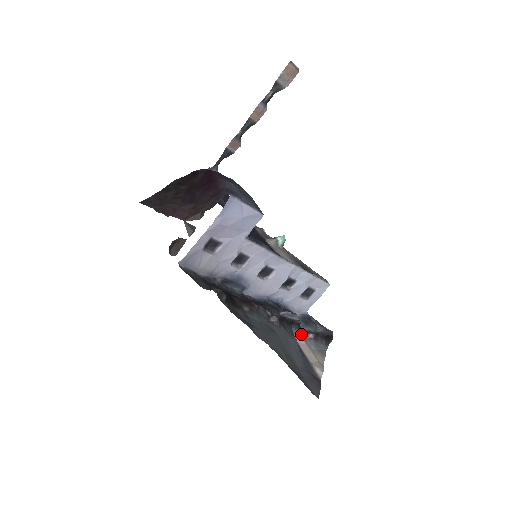
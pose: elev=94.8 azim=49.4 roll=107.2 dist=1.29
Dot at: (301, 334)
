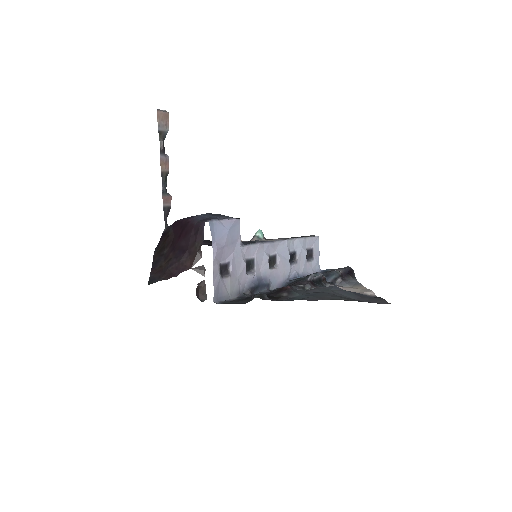
Dot at: (332, 285)
